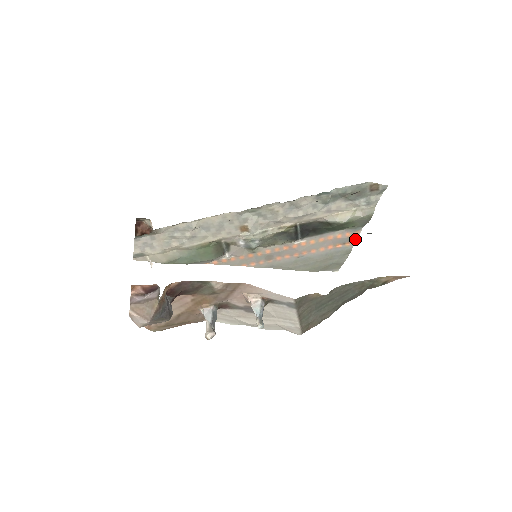
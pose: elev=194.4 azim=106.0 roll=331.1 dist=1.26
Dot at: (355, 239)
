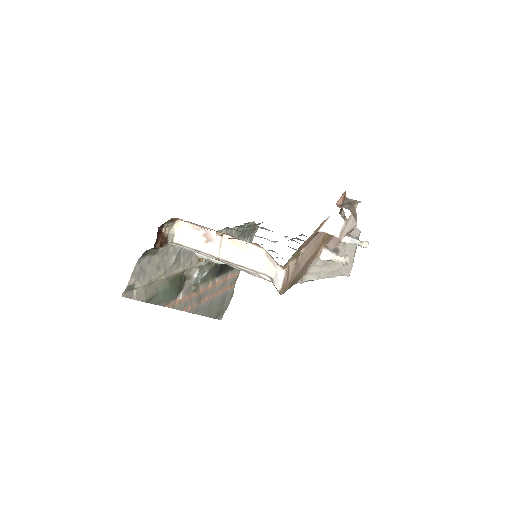
Dot at: (236, 280)
